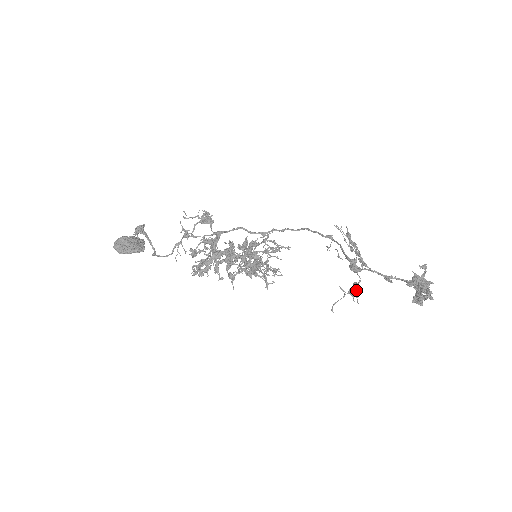
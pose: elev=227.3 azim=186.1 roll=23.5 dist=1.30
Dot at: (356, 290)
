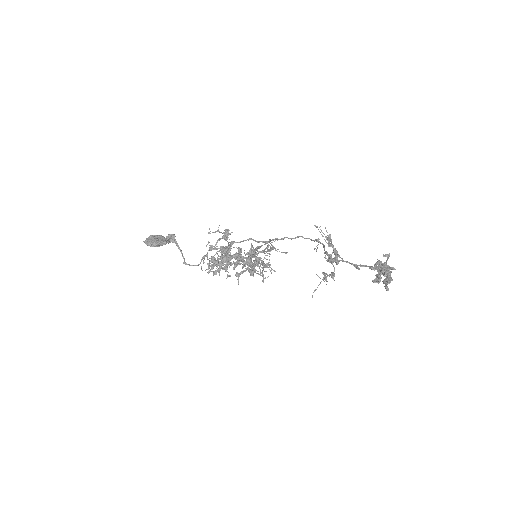
Dot at: occluded
